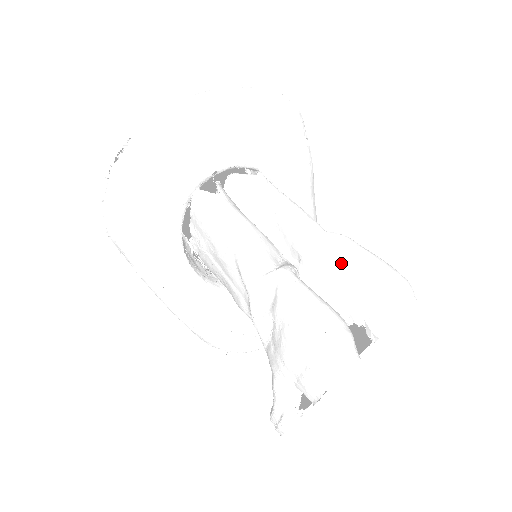
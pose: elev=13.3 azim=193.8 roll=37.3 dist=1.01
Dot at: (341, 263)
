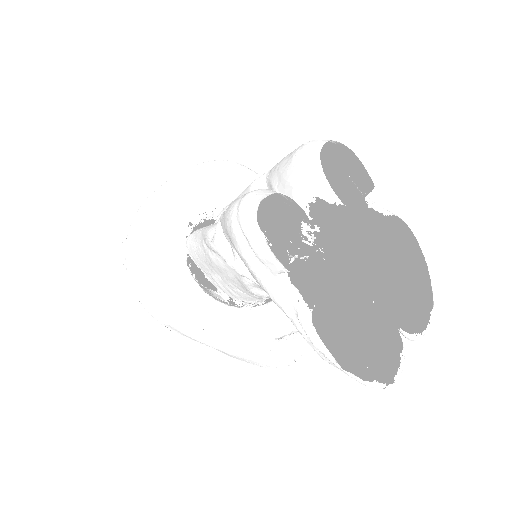
Dot at: (271, 180)
